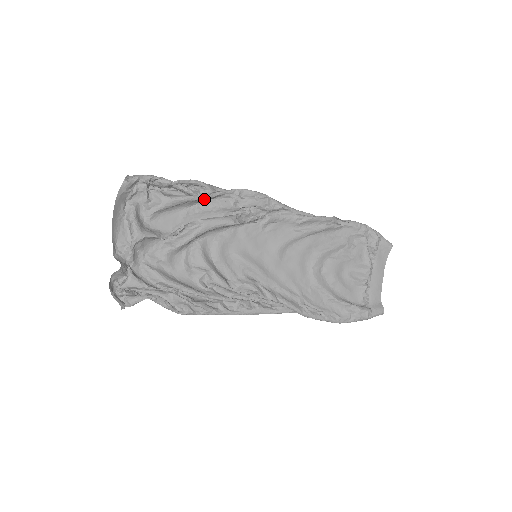
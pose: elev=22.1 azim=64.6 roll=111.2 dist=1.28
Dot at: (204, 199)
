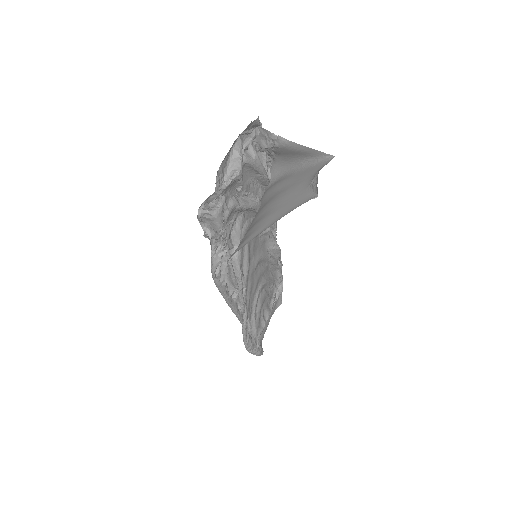
Dot at: (266, 181)
